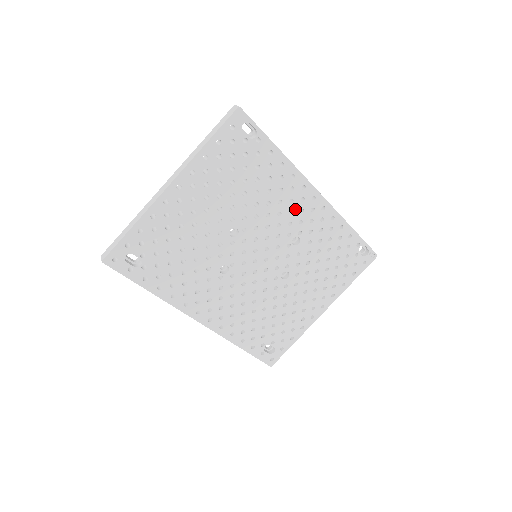
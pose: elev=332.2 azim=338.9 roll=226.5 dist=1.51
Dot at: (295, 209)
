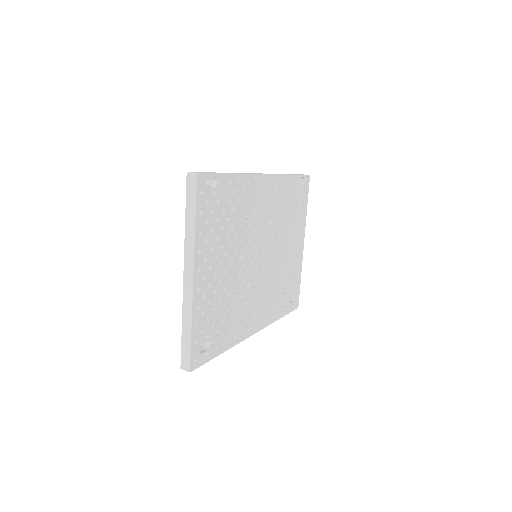
Dot at: (260, 201)
